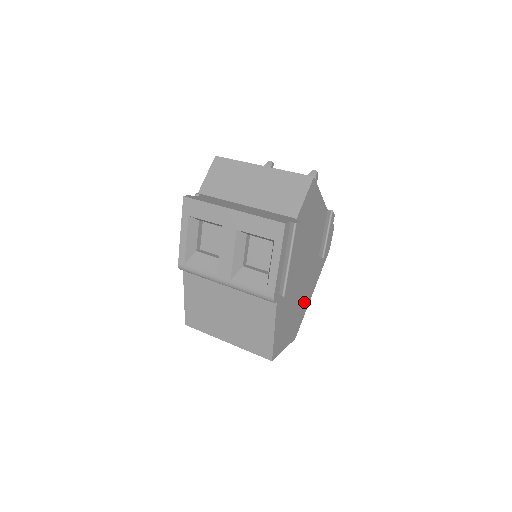
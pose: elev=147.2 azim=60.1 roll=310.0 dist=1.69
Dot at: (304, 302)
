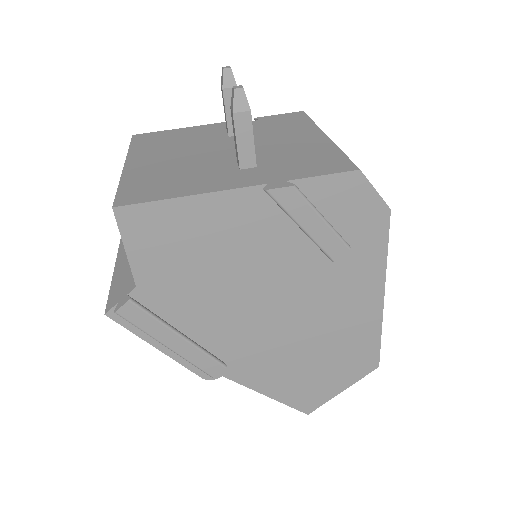
Dot at: (353, 324)
